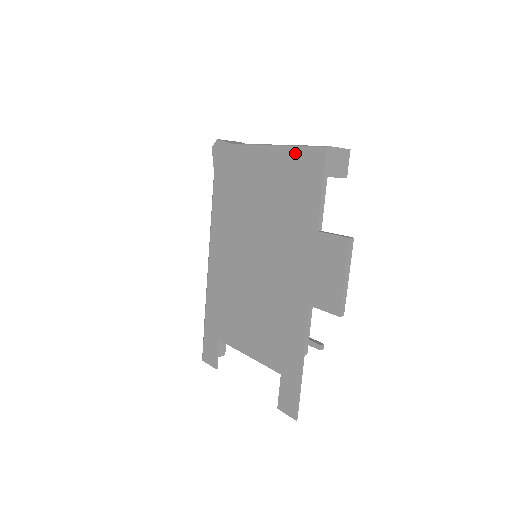
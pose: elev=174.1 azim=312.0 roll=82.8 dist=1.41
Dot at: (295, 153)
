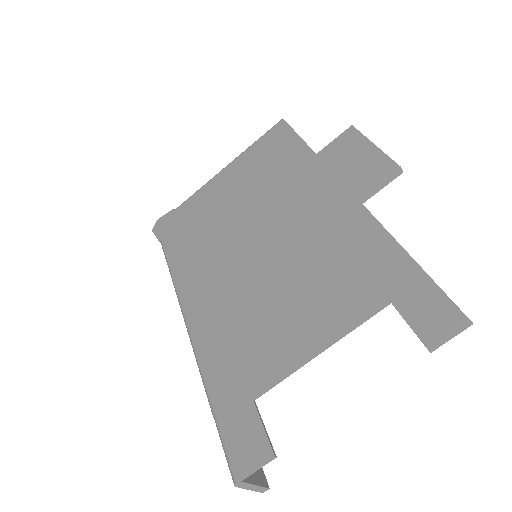
Dot at: (254, 146)
